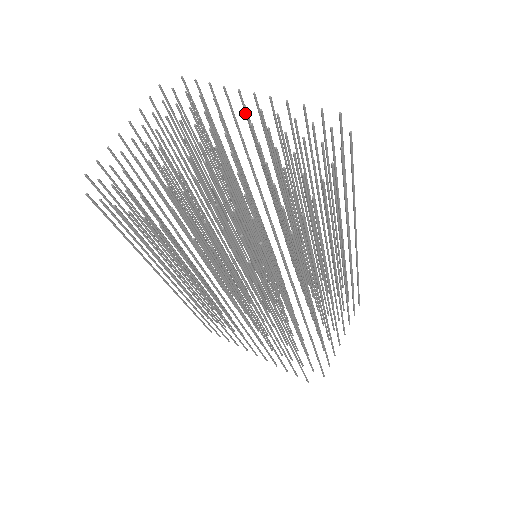
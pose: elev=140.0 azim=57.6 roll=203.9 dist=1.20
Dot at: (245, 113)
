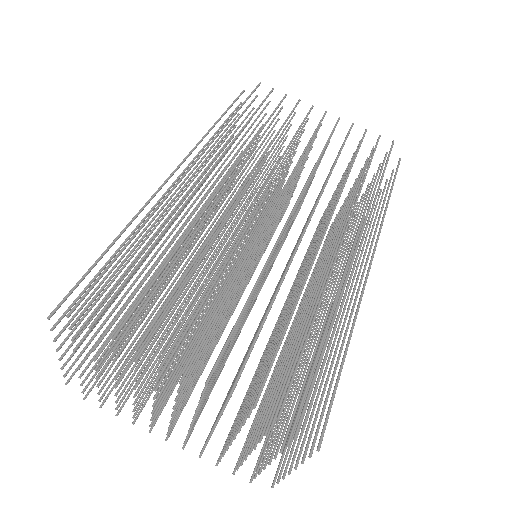
Dot at: (178, 329)
